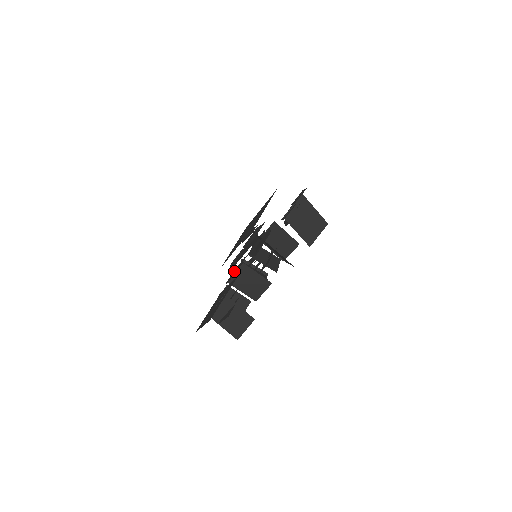
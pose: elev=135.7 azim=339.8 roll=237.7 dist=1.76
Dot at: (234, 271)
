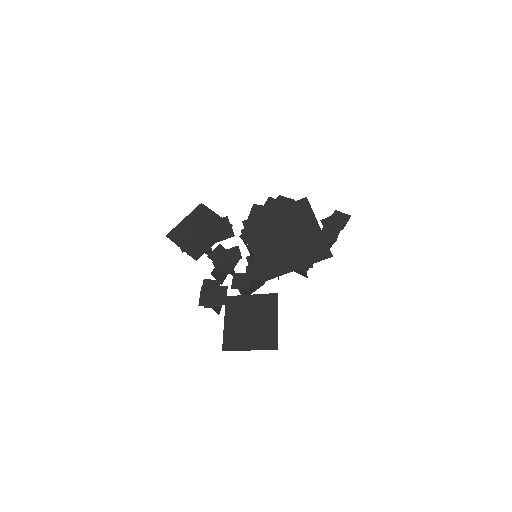
Dot at: (240, 274)
